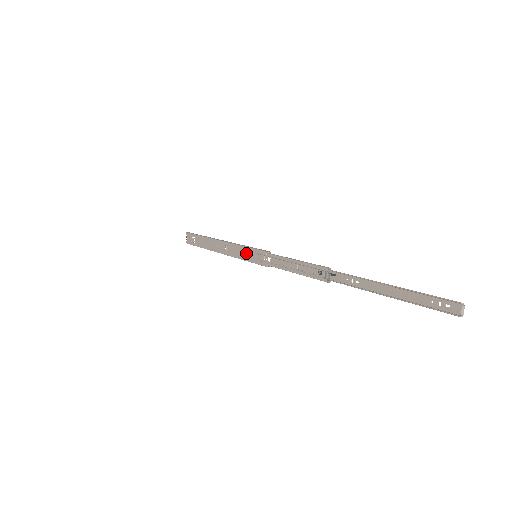
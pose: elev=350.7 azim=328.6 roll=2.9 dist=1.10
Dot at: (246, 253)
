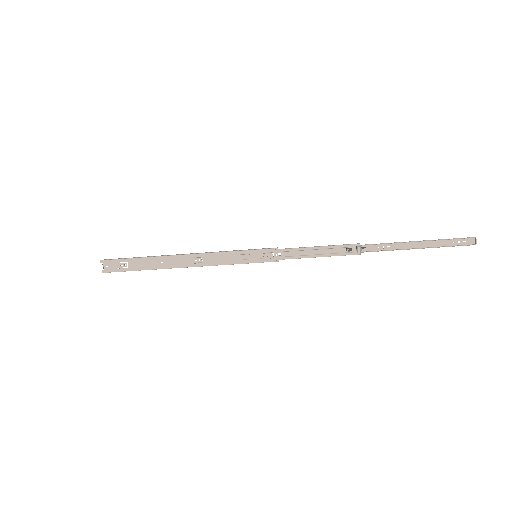
Dot at: (241, 257)
